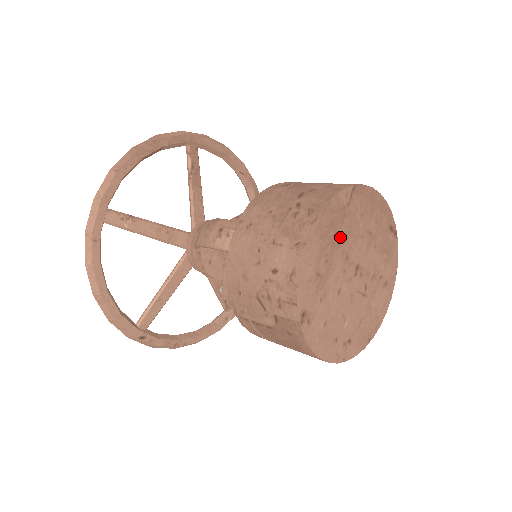
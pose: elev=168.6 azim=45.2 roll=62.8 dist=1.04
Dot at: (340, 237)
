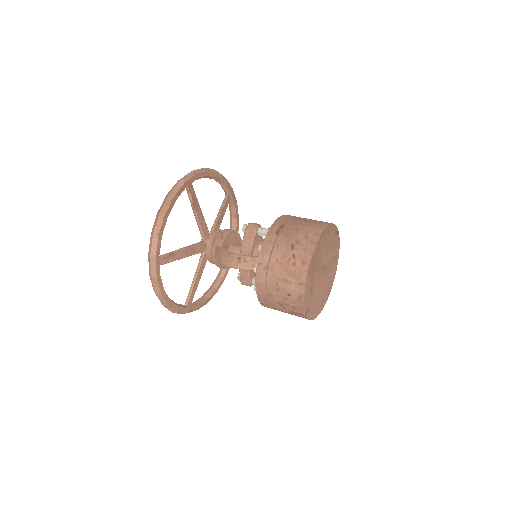
Dot at: (317, 264)
